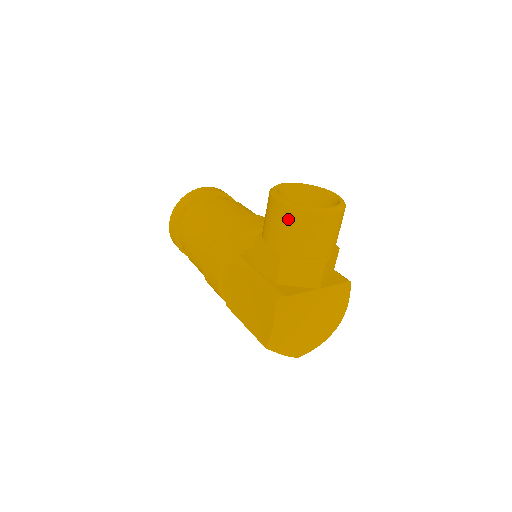
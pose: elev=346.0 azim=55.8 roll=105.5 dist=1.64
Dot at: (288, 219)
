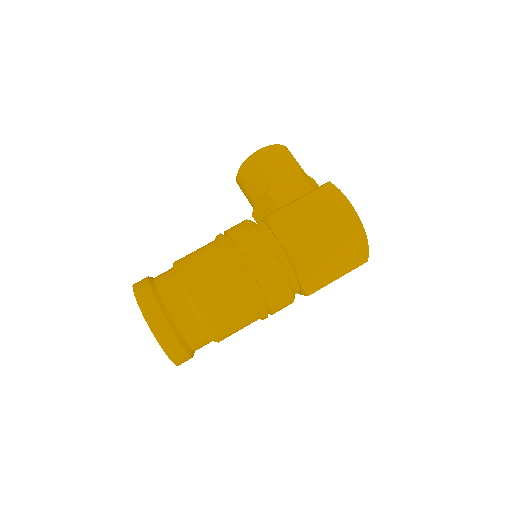
Dot at: (279, 152)
